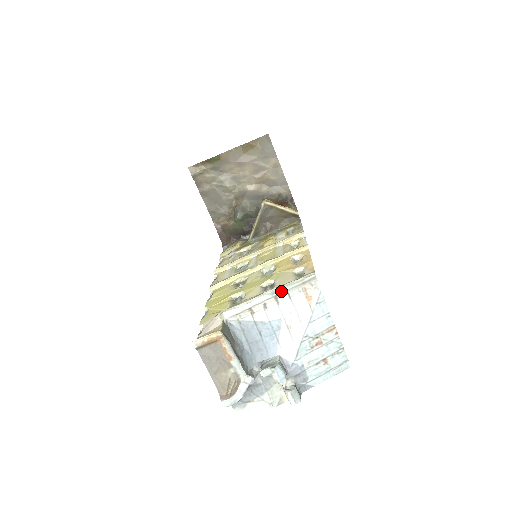
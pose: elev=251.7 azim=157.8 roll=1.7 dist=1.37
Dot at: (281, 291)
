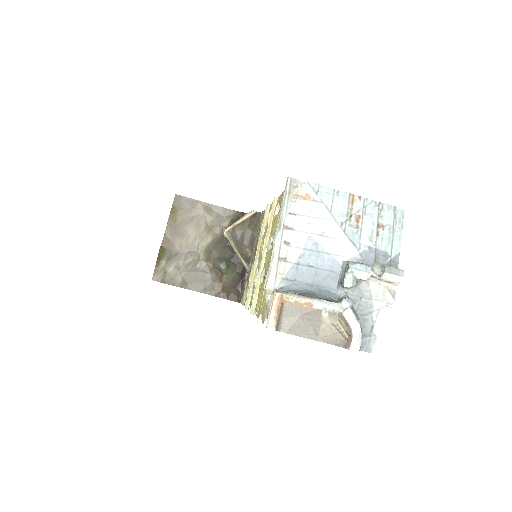
Dot at: (282, 218)
